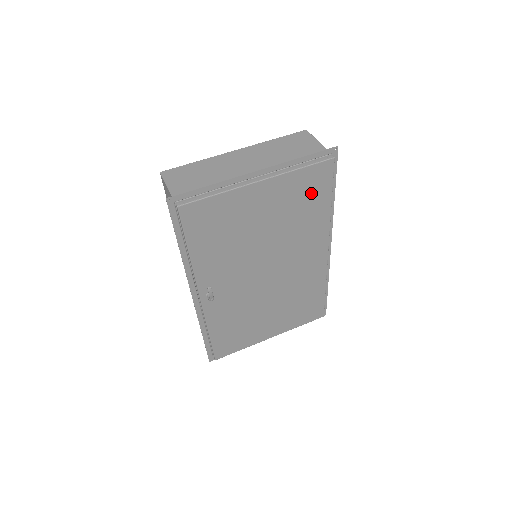
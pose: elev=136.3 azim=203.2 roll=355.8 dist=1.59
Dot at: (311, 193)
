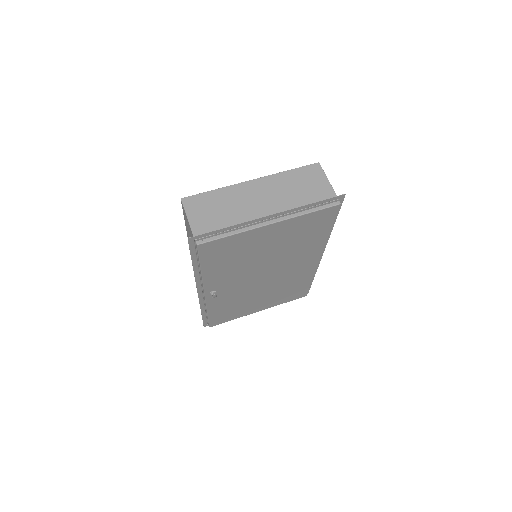
Dot at: (314, 227)
